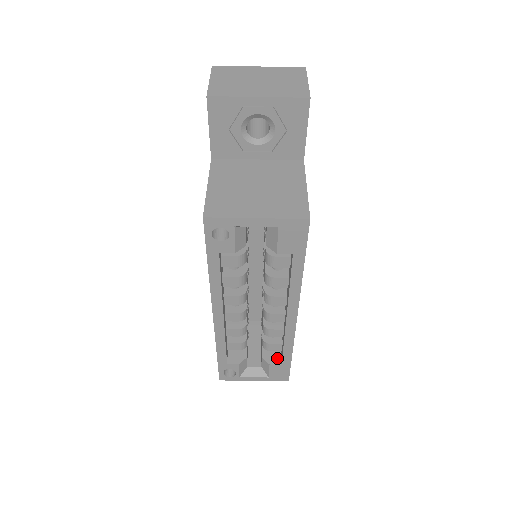
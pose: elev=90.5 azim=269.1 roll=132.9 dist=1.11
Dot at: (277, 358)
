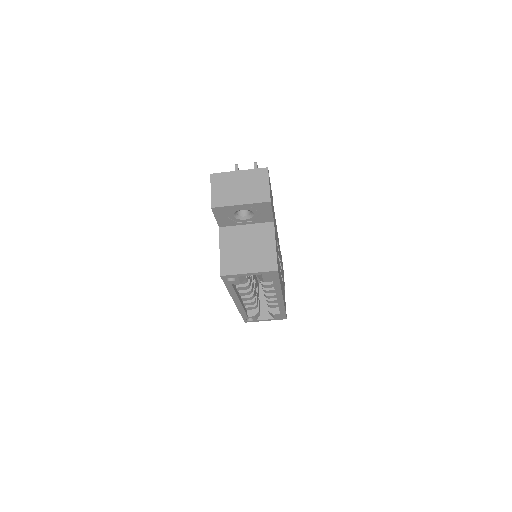
Dot at: (277, 310)
